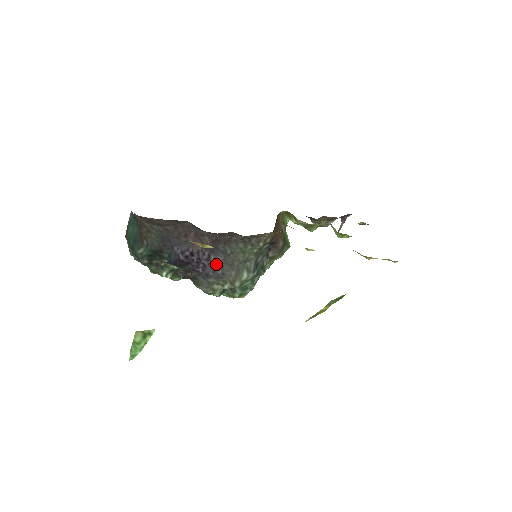
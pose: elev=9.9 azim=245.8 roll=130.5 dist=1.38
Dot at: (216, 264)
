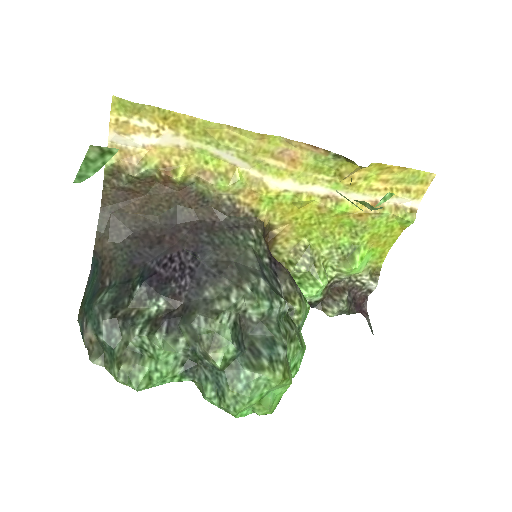
Dot at: (206, 263)
